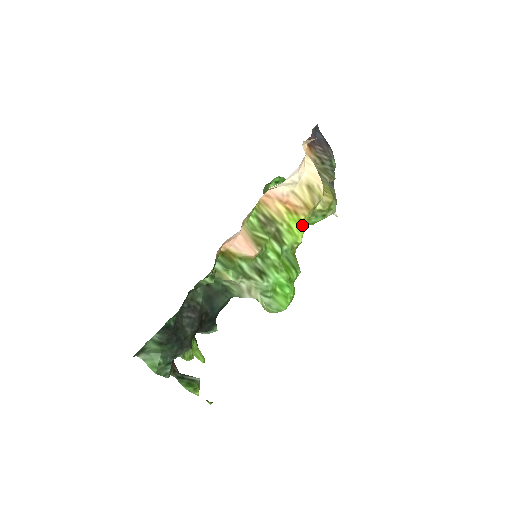
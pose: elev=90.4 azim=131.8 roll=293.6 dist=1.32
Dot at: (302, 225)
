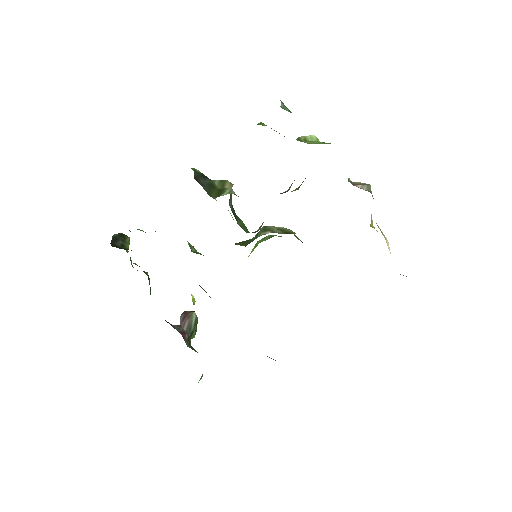
Dot at: occluded
